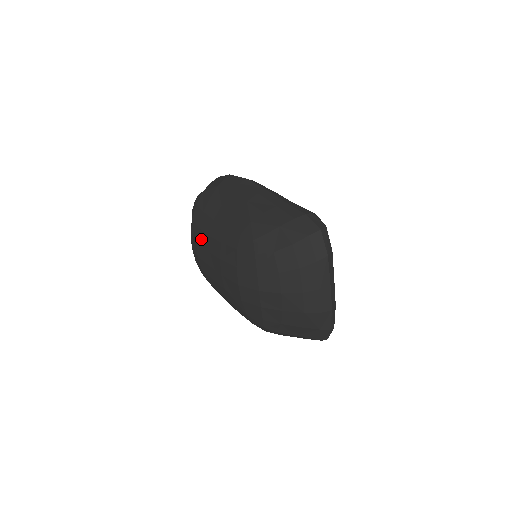
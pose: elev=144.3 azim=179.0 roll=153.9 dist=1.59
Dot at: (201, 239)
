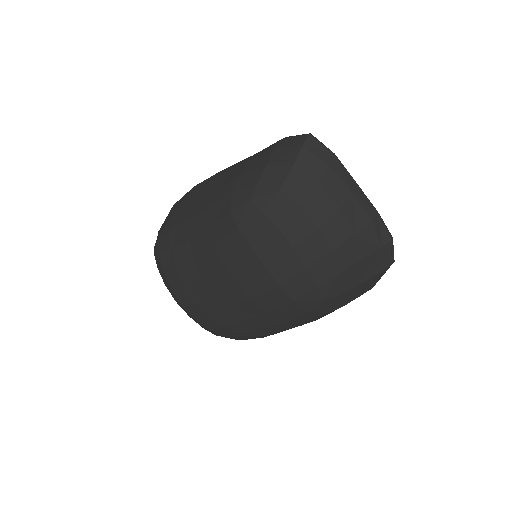
Dot at: (188, 276)
